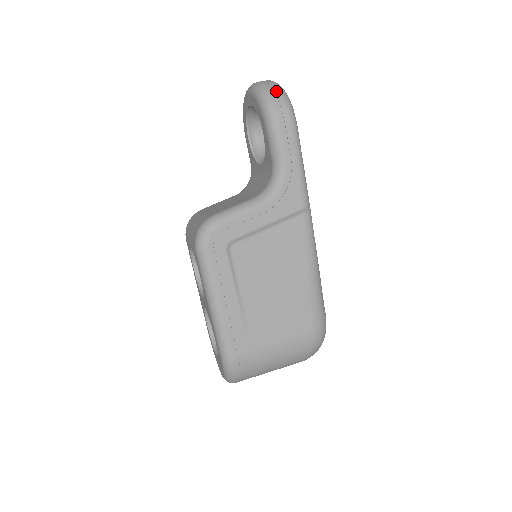
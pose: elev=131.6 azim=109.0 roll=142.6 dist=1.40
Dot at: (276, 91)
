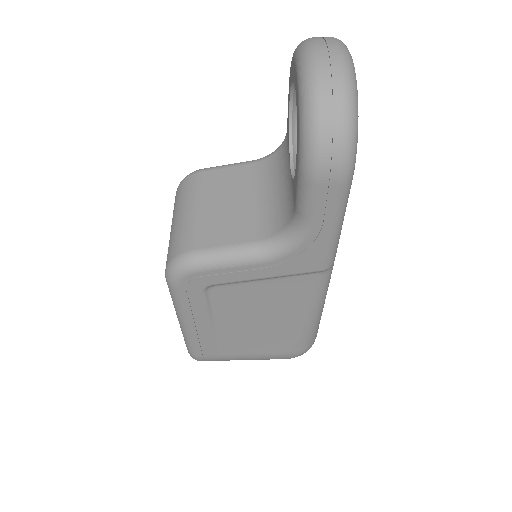
Dot at: (337, 115)
